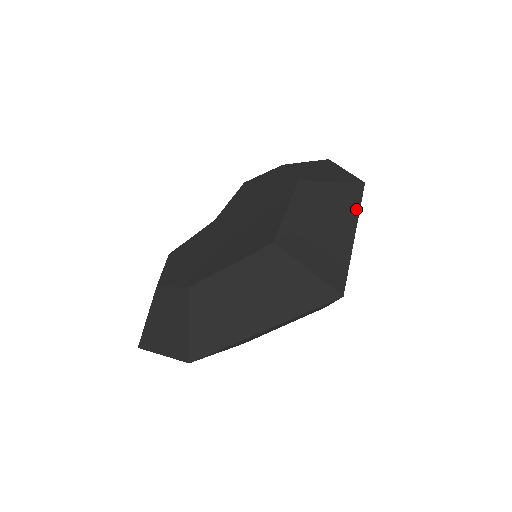
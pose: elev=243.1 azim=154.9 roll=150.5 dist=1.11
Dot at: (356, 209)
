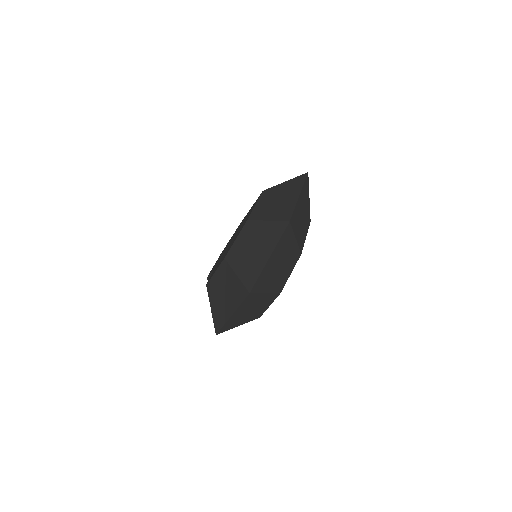
Dot at: occluded
